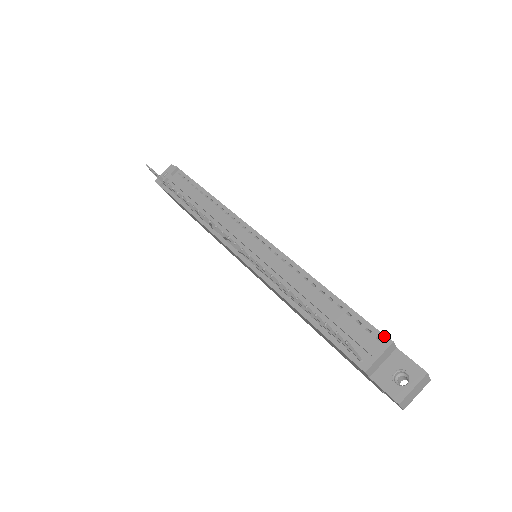
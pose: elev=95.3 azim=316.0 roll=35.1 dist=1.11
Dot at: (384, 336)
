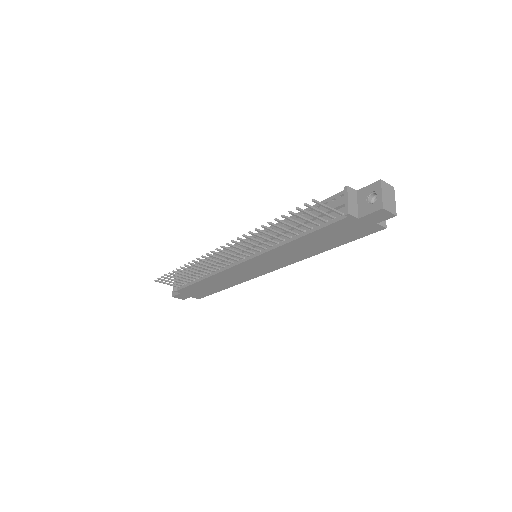
Dot at: (342, 191)
